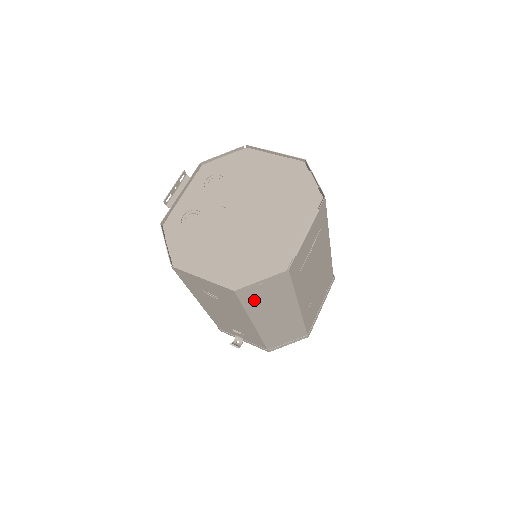
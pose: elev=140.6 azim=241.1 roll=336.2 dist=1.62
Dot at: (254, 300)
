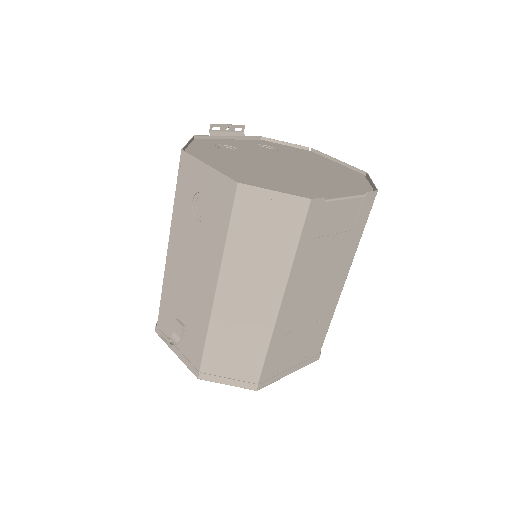
Dot at: (246, 228)
